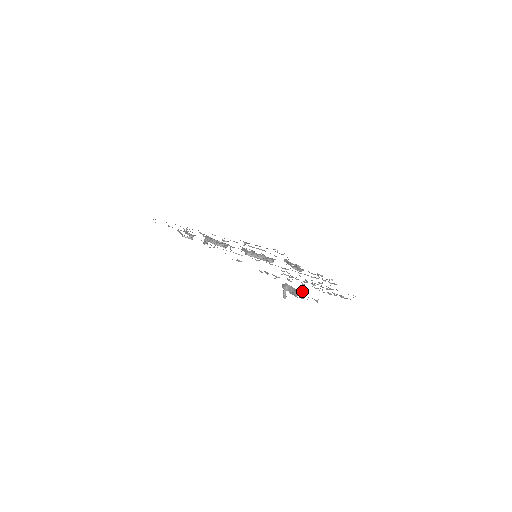
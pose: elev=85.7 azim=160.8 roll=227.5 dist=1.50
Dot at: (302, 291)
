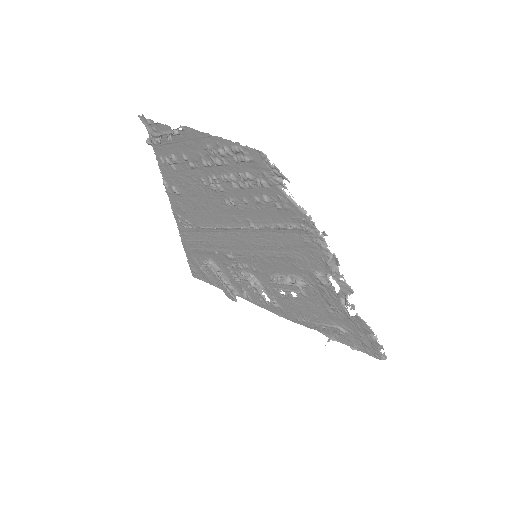
Dot at: (168, 135)
